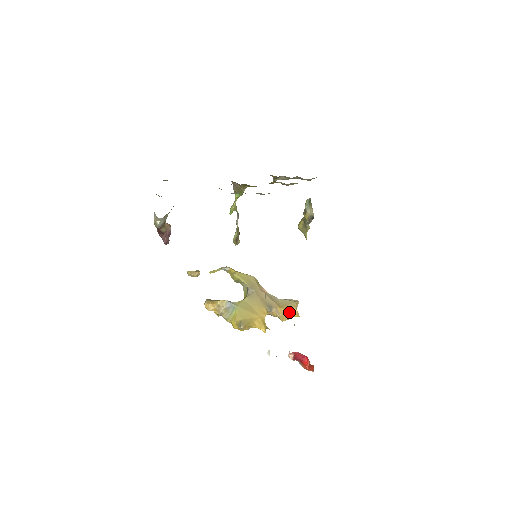
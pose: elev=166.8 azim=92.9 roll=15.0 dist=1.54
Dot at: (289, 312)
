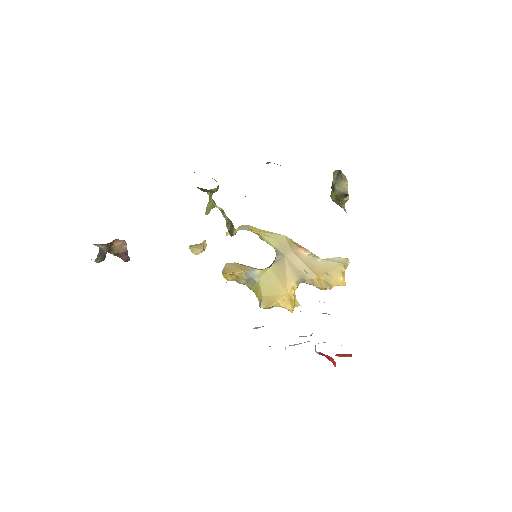
Dot at: (330, 282)
